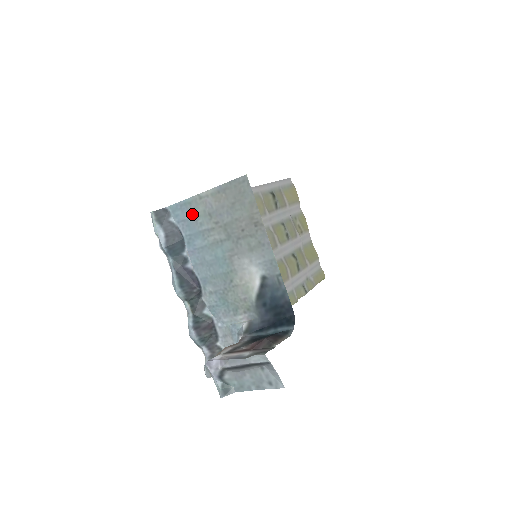
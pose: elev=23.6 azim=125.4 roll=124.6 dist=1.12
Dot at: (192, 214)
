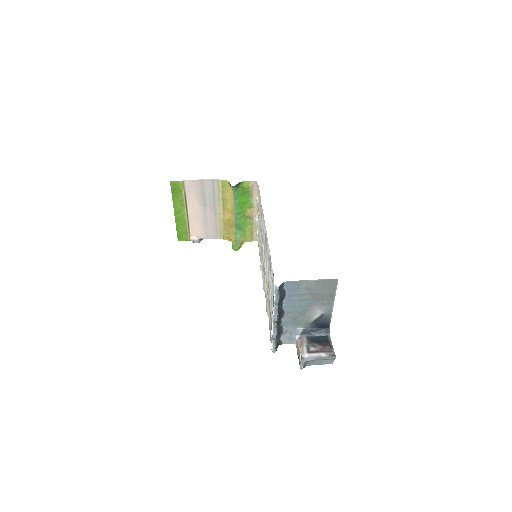
Dot at: (297, 287)
